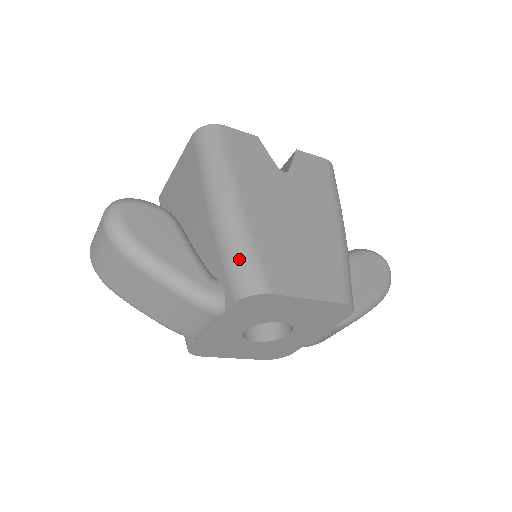
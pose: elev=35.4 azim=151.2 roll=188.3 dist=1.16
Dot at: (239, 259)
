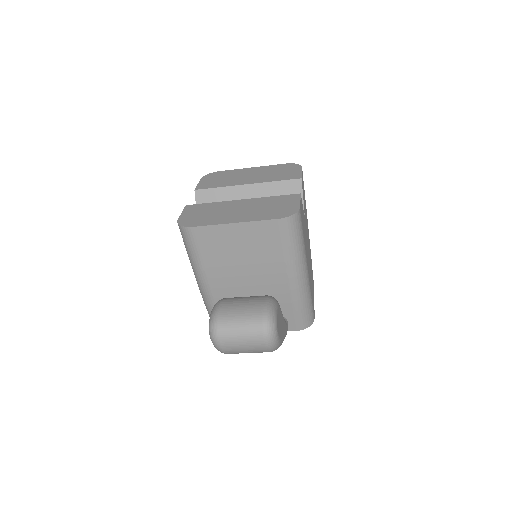
Dot at: (307, 311)
